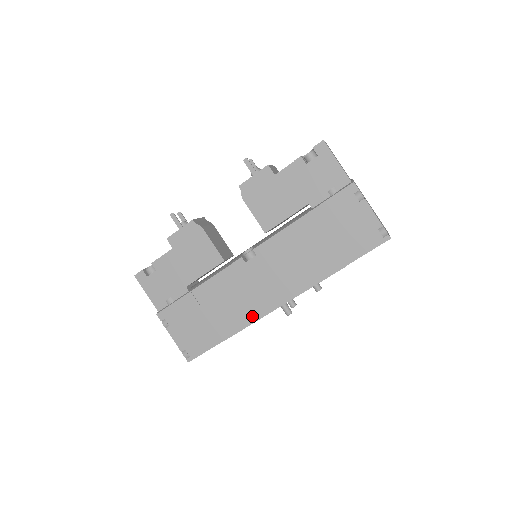
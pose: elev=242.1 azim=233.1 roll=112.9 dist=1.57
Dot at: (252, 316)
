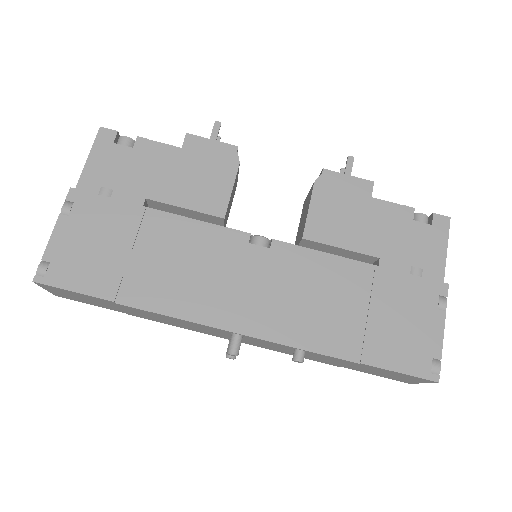
Dot at: (187, 309)
